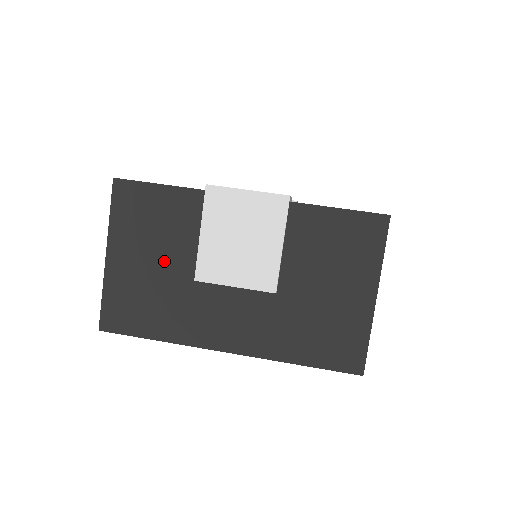
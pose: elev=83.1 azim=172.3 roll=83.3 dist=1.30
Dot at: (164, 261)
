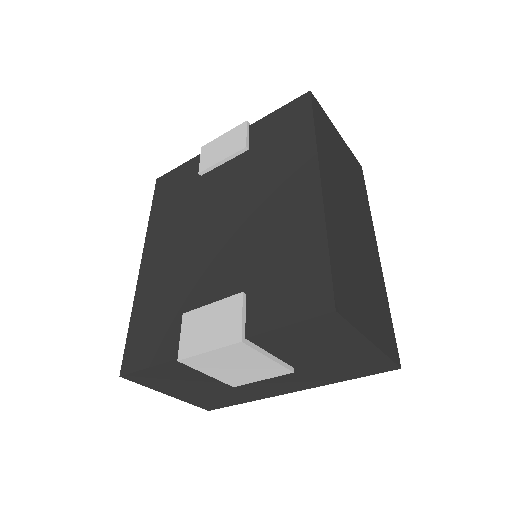
Dot at: (204, 385)
